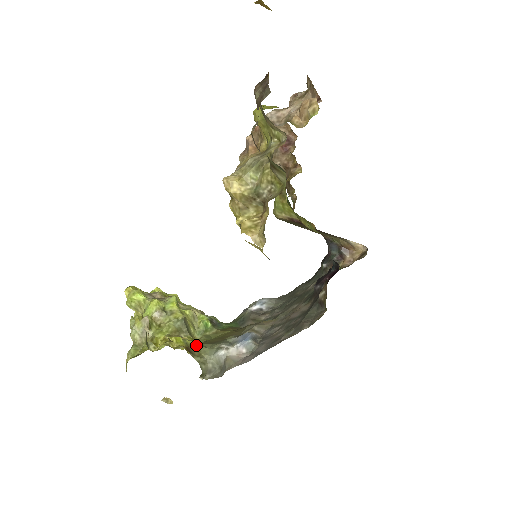
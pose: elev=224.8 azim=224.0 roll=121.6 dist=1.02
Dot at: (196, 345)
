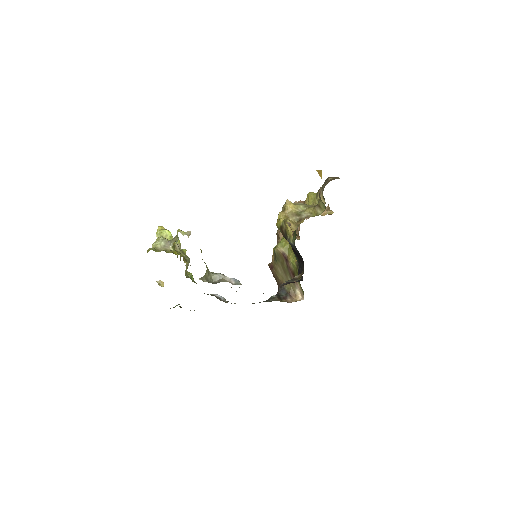
Dot at: occluded
